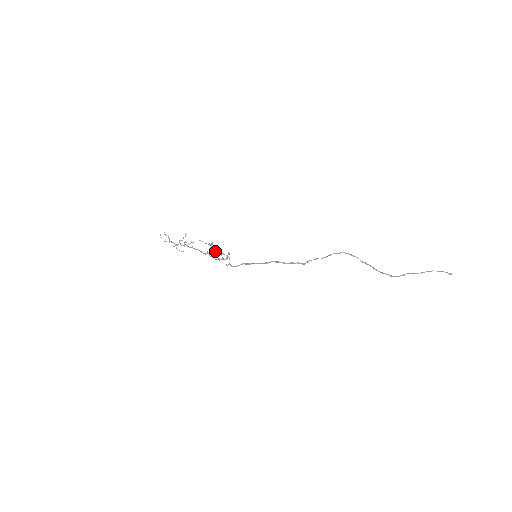
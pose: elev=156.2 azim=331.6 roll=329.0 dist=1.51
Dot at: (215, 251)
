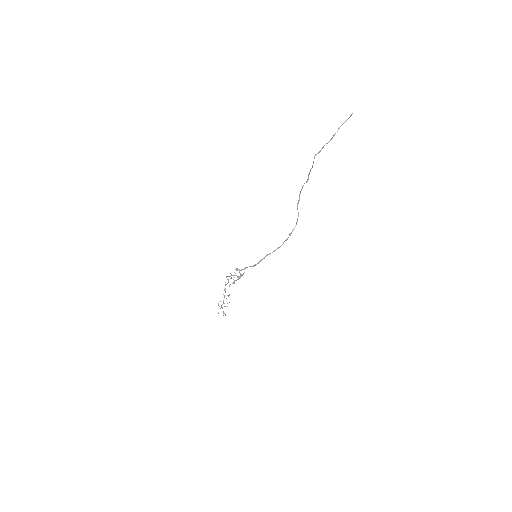
Dot at: (236, 280)
